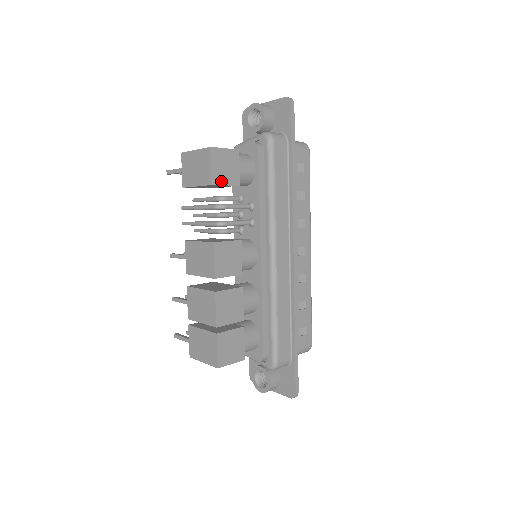
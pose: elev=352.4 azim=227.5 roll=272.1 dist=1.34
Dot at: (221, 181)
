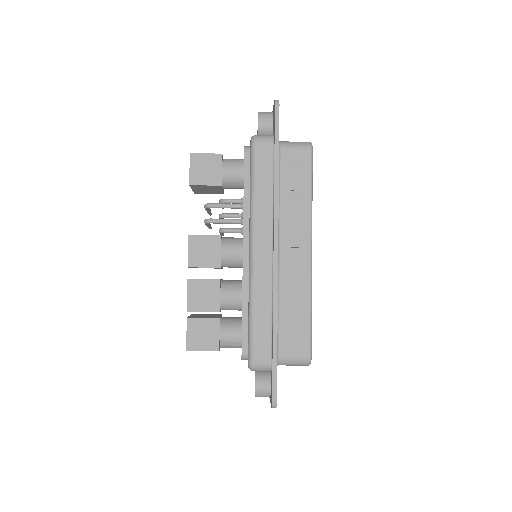
Dot at: (200, 182)
